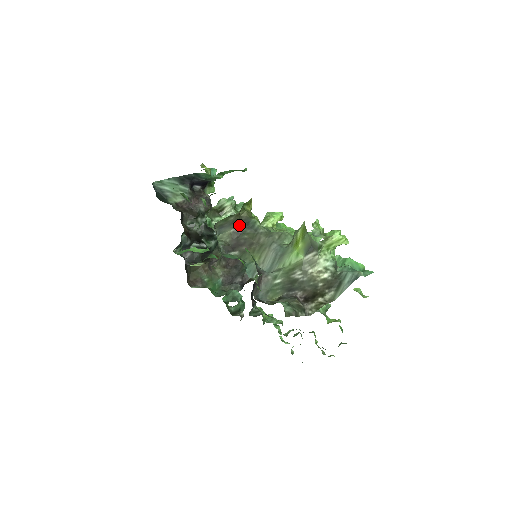
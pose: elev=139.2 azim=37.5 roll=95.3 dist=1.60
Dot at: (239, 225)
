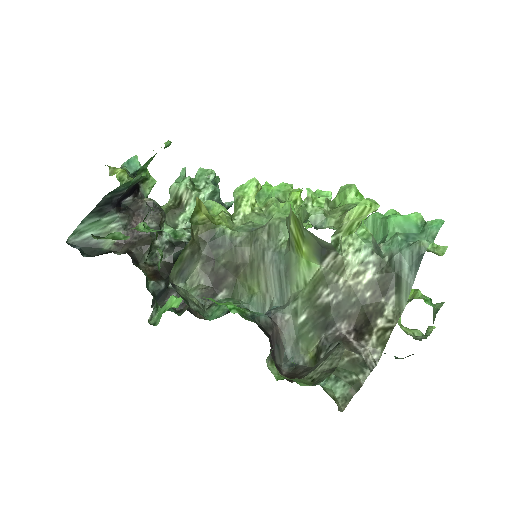
Dot at: (203, 251)
